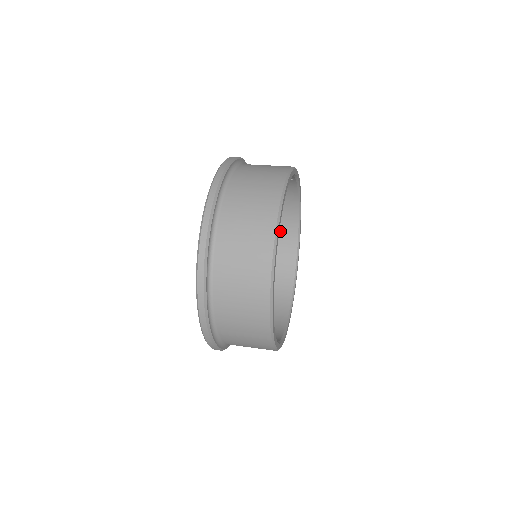
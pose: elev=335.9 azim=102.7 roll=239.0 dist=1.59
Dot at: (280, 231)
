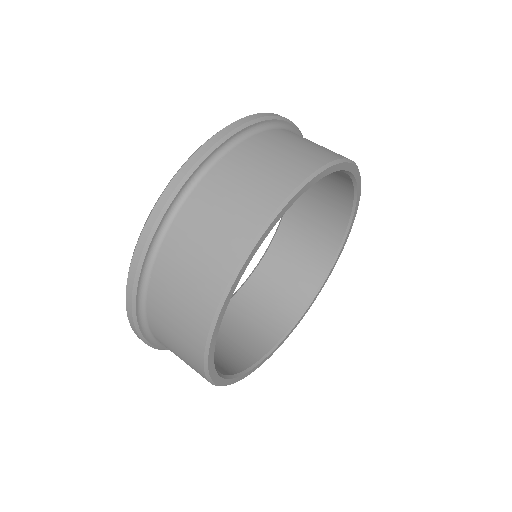
Dot at: occluded
